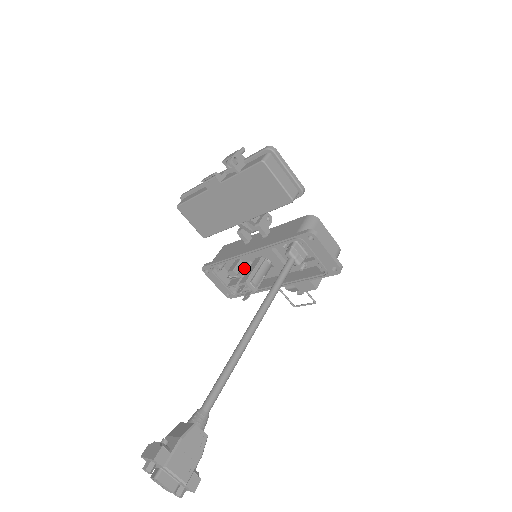
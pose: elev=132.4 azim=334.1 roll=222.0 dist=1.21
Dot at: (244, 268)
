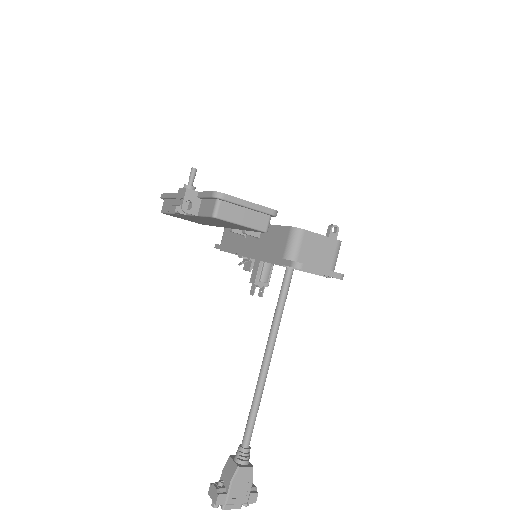
Dot at: occluded
